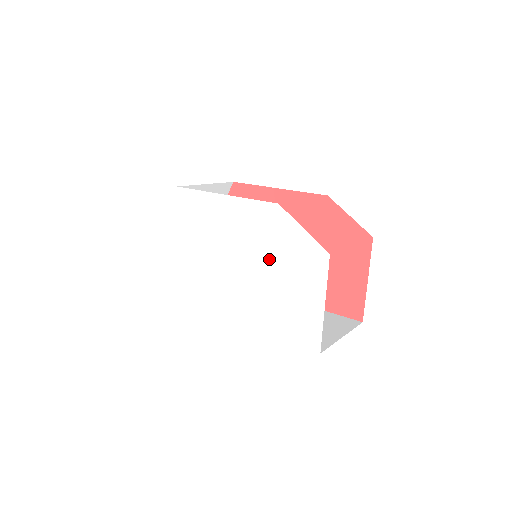
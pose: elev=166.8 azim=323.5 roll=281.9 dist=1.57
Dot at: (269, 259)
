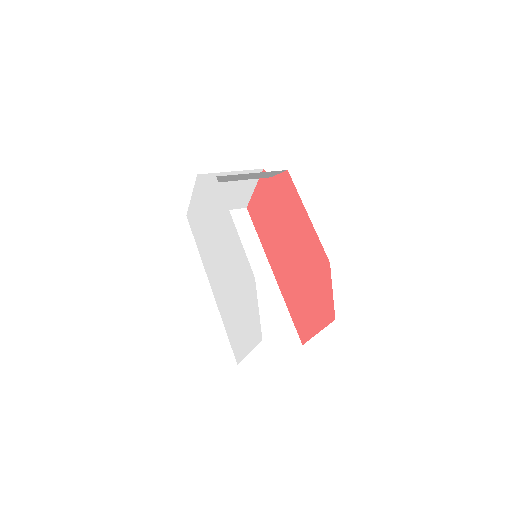
Dot at: (238, 294)
